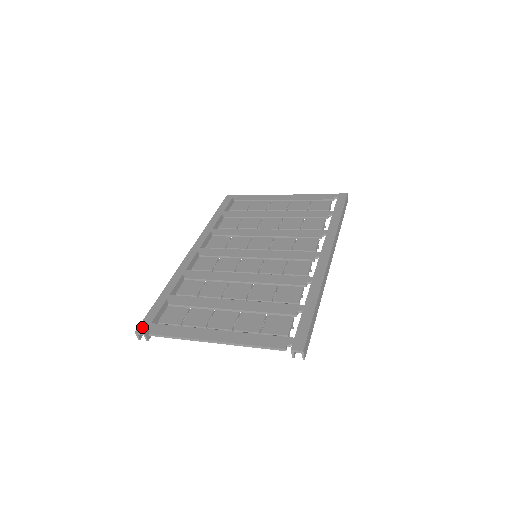
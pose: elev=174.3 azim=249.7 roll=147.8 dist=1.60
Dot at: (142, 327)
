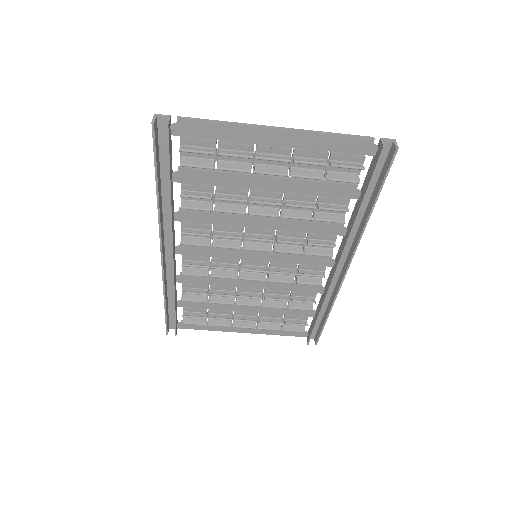
Dot at: (161, 123)
